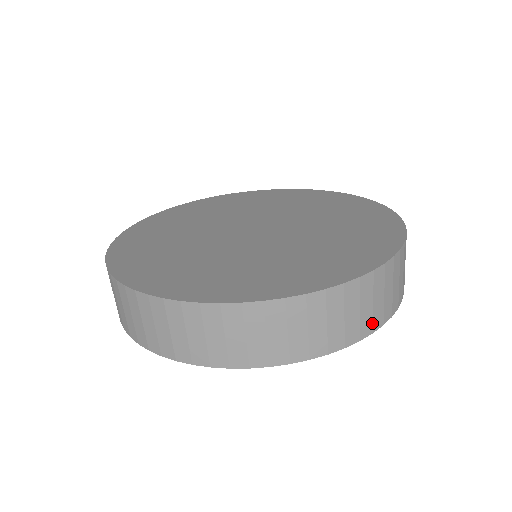
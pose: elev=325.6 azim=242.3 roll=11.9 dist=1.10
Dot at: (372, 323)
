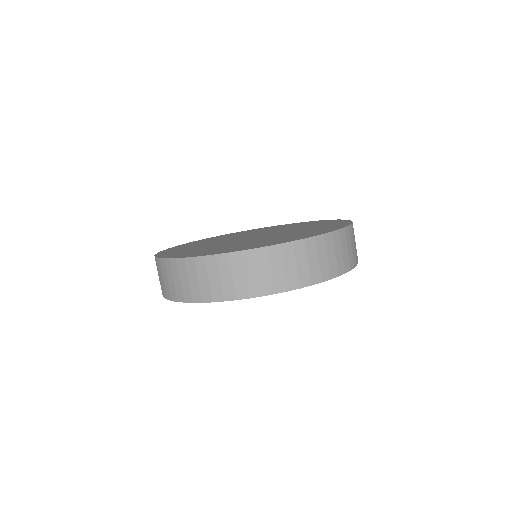
Dot at: (353, 261)
